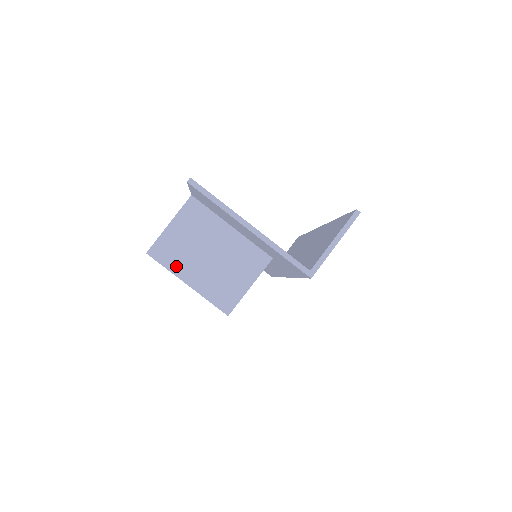
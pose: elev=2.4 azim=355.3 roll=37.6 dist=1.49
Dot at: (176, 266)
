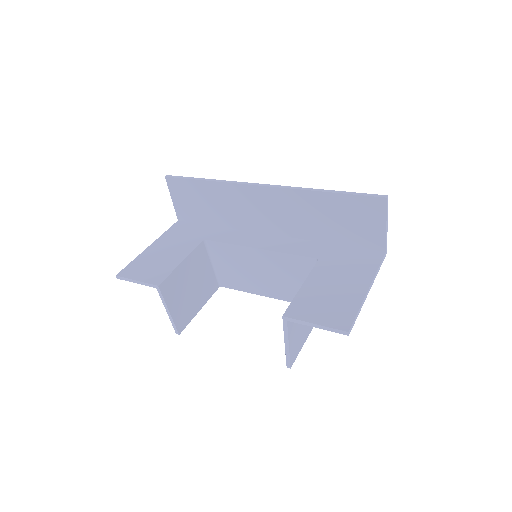
Dot at: (302, 343)
